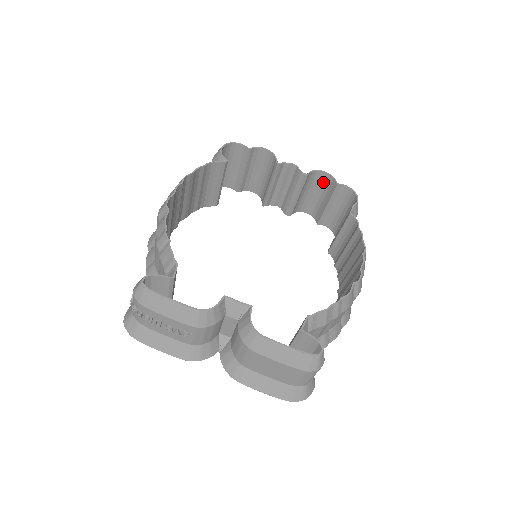
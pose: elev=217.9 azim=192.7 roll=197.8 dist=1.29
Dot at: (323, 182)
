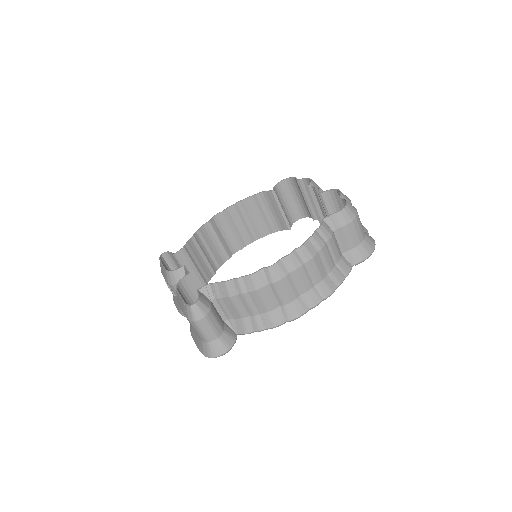
Dot at: occluded
